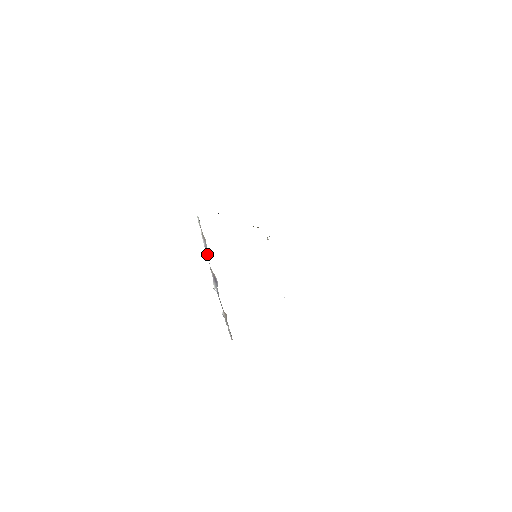
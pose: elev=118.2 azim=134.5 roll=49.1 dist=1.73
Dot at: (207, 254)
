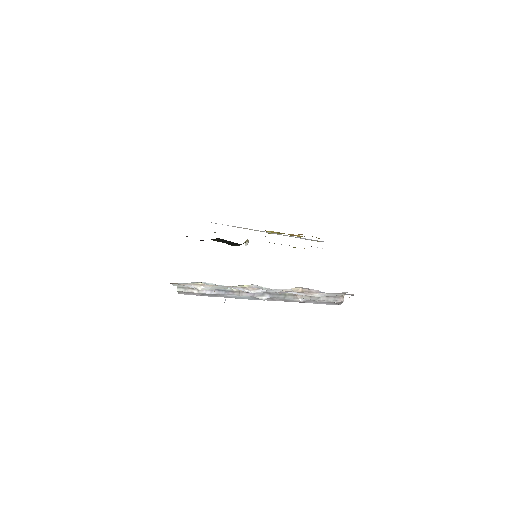
Dot at: (220, 292)
